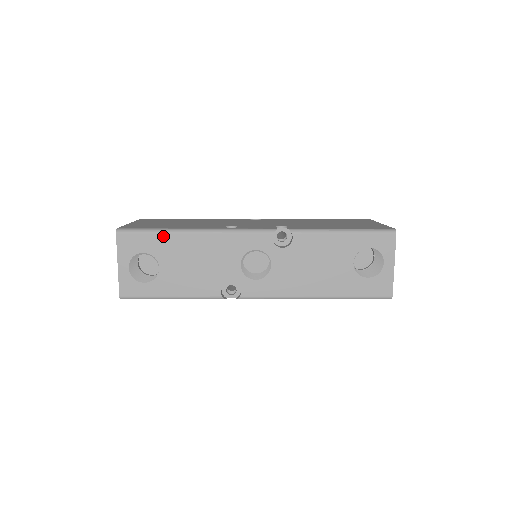
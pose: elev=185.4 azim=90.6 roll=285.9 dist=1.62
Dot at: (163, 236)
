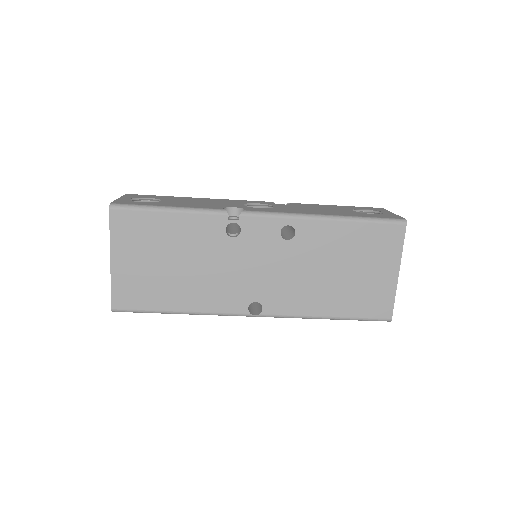
Dot at: (170, 197)
